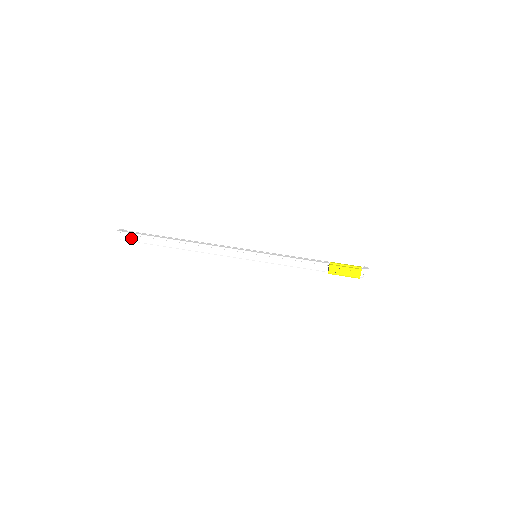
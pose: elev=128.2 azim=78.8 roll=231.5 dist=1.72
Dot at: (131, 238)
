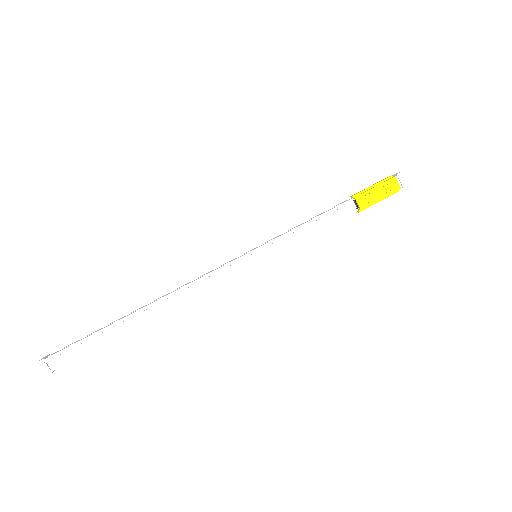
Dot at: (67, 357)
